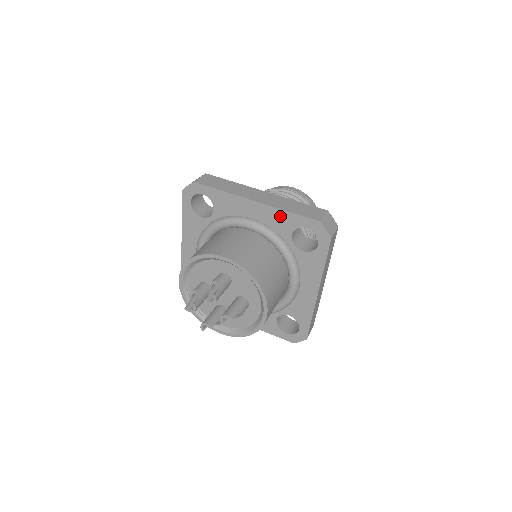
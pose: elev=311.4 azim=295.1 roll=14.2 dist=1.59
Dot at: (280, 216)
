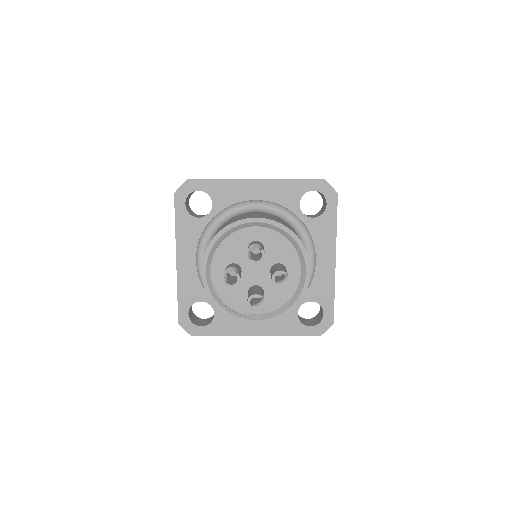
Dot at: (284, 187)
